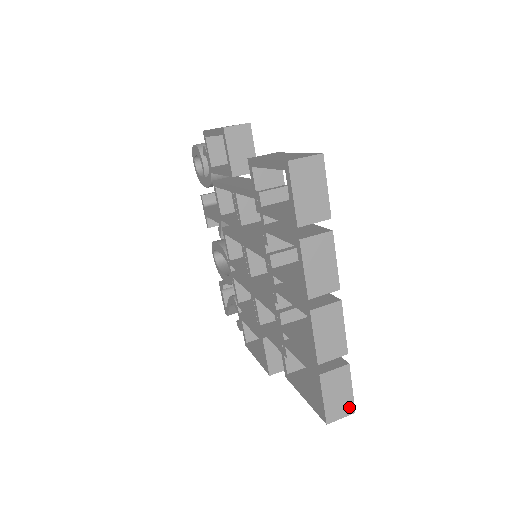
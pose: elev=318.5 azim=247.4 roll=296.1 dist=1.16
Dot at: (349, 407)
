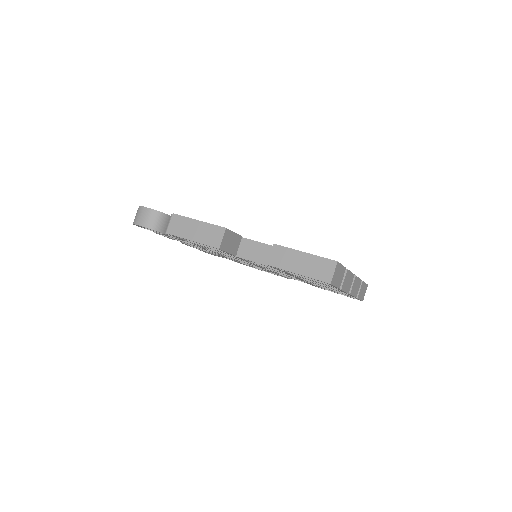
Dot at: (366, 287)
